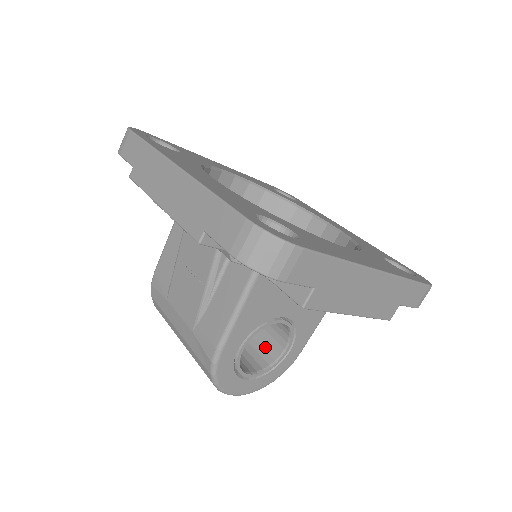
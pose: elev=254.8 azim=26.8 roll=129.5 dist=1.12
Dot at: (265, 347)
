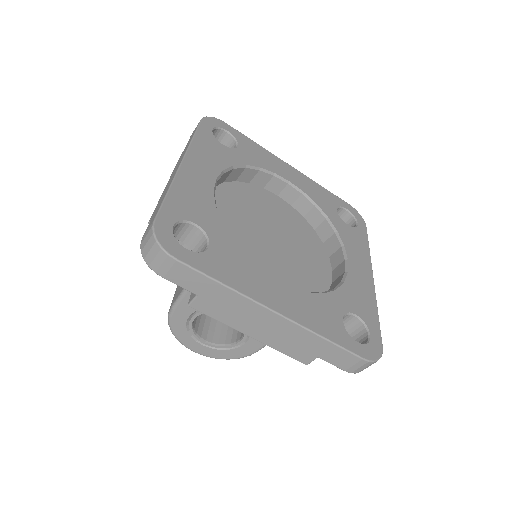
Dot at: (234, 330)
